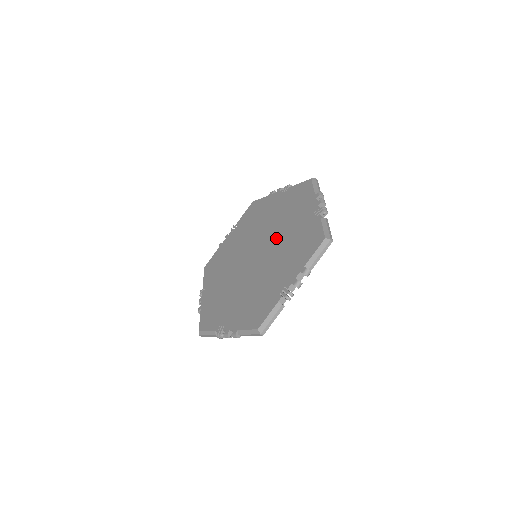
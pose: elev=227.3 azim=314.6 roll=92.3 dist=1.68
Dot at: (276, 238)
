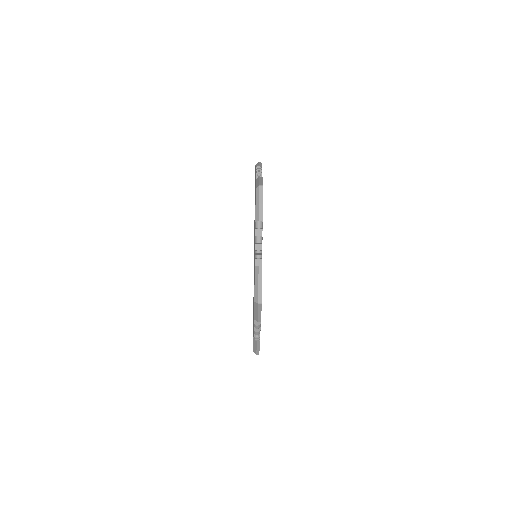
Dot at: occluded
